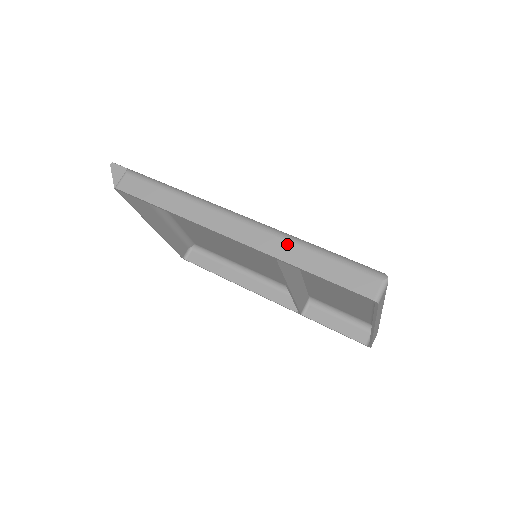
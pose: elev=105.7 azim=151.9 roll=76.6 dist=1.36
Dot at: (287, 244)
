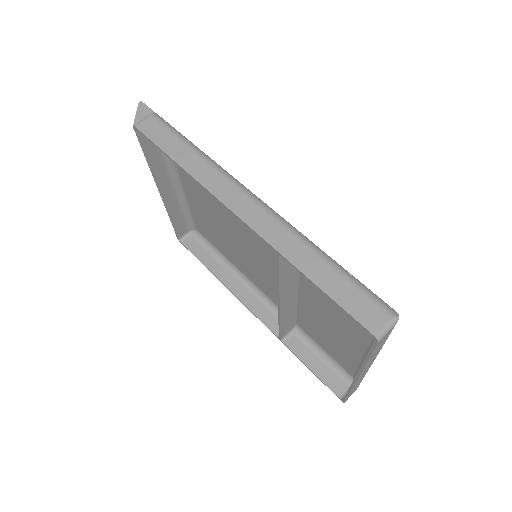
Dot at: (297, 242)
